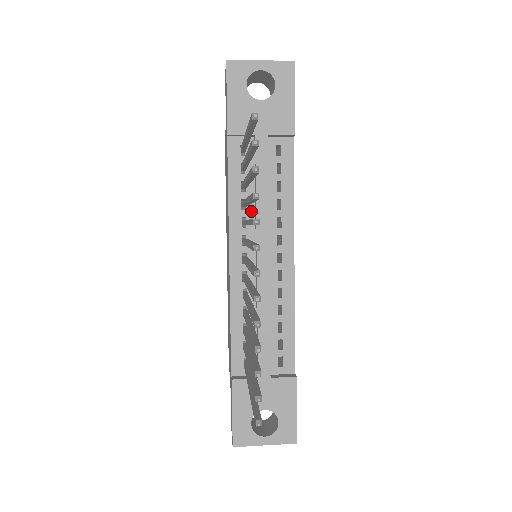
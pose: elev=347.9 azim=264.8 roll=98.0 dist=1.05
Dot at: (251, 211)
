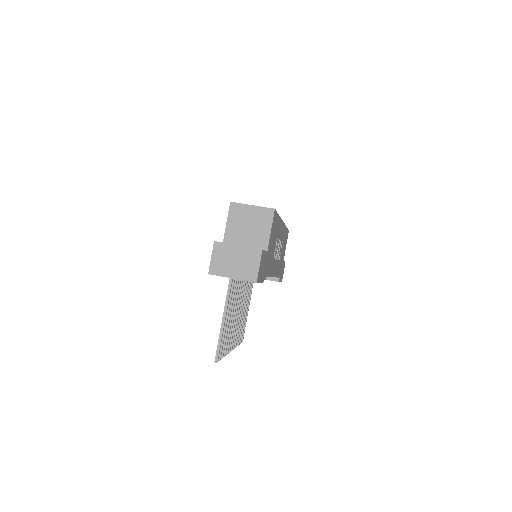
Dot at: occluded
